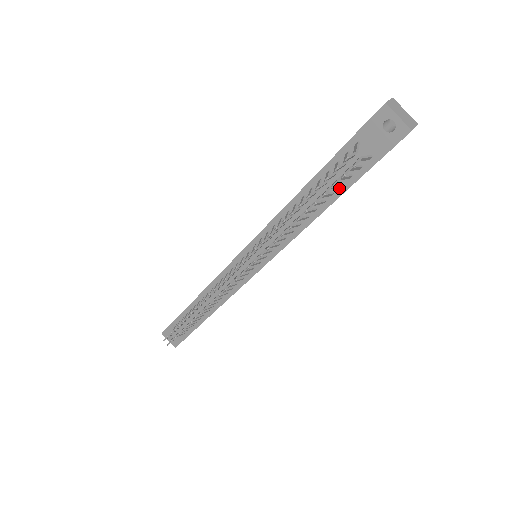
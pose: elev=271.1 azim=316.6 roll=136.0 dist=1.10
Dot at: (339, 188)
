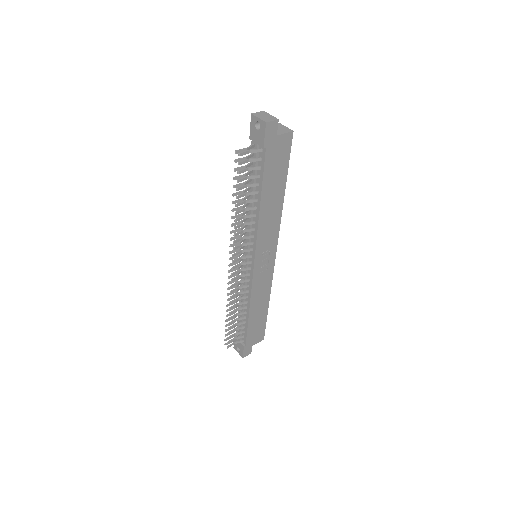
Dot at: (260, 179)
